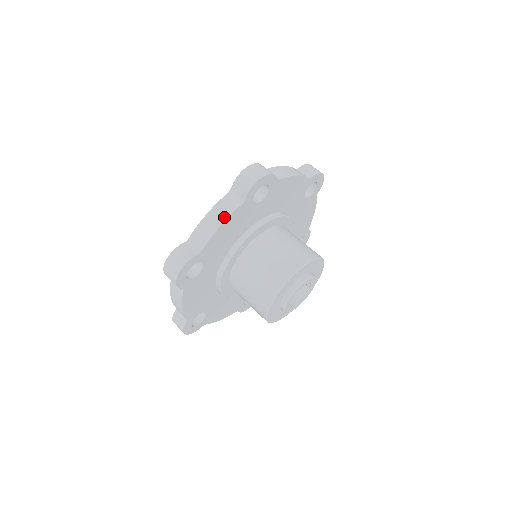
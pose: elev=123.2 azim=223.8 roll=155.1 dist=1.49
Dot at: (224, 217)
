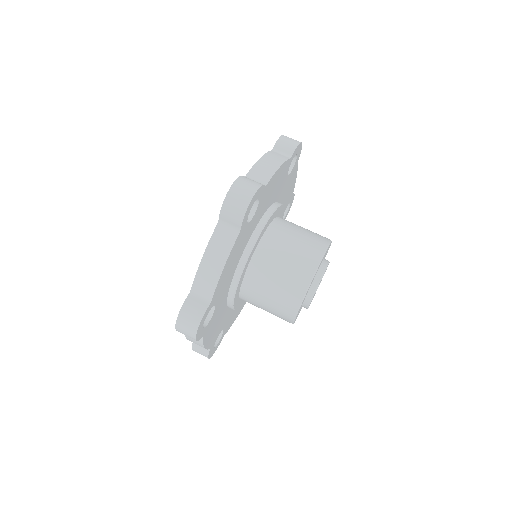
Dot at: (280, 161)
